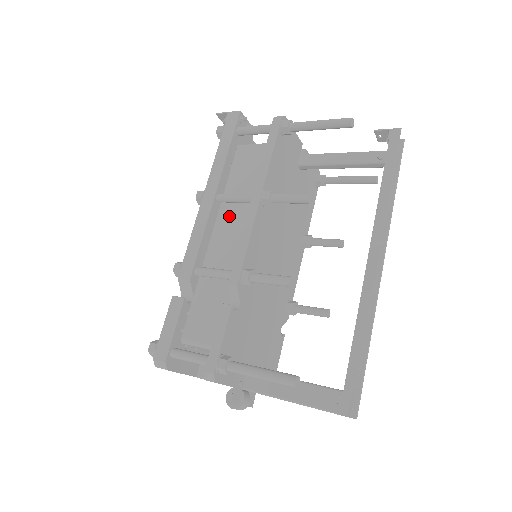
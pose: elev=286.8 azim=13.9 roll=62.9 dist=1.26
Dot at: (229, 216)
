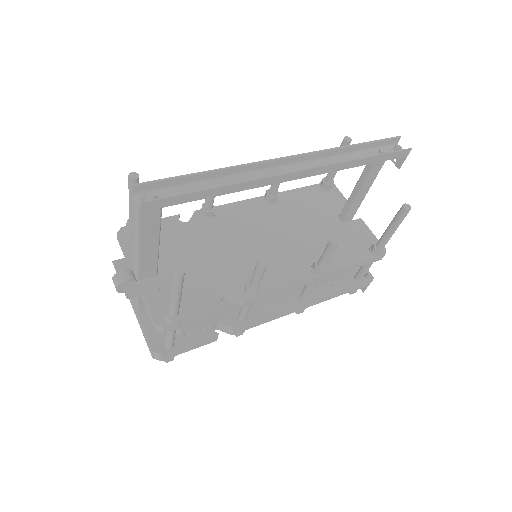
Dot at: occluded
